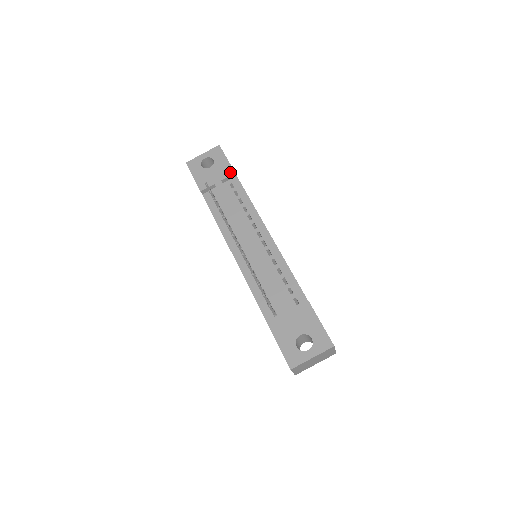
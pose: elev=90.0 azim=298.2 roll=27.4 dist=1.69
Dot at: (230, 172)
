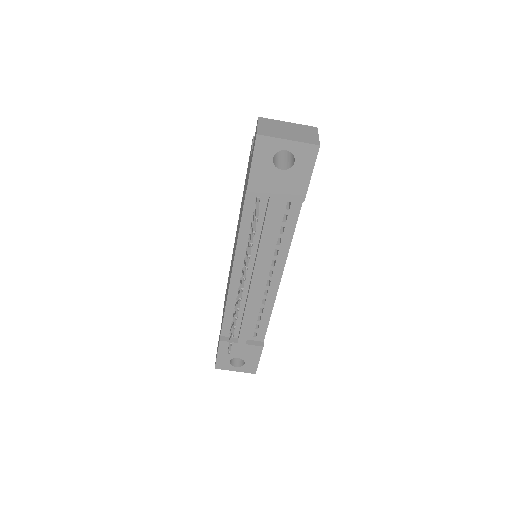
Dot at: (299, 197)
